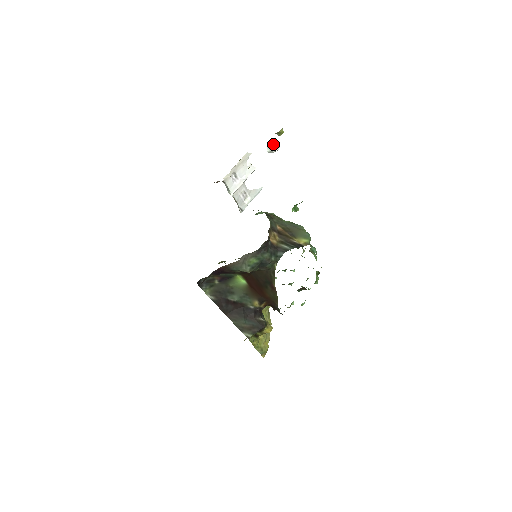
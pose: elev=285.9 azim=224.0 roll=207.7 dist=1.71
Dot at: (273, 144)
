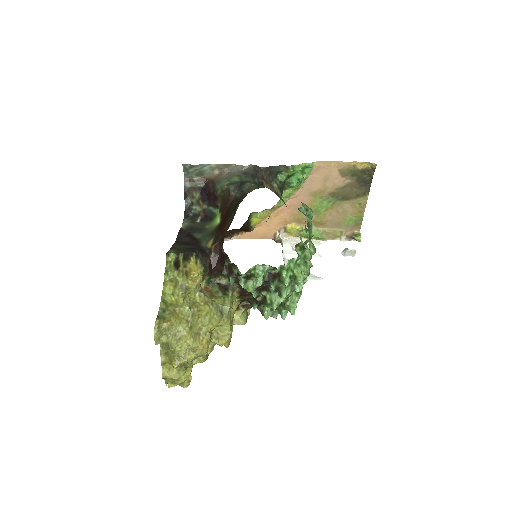
Dot at: occluded
